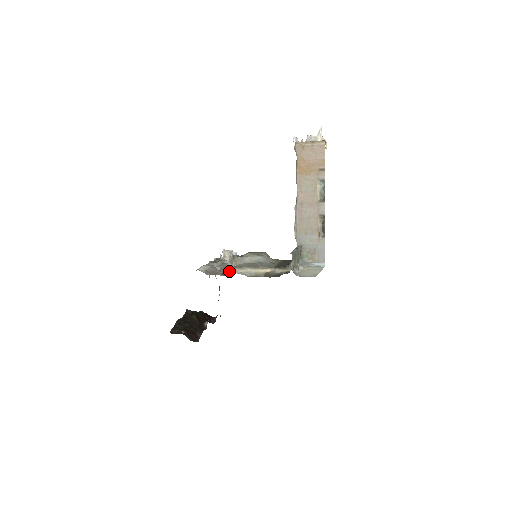
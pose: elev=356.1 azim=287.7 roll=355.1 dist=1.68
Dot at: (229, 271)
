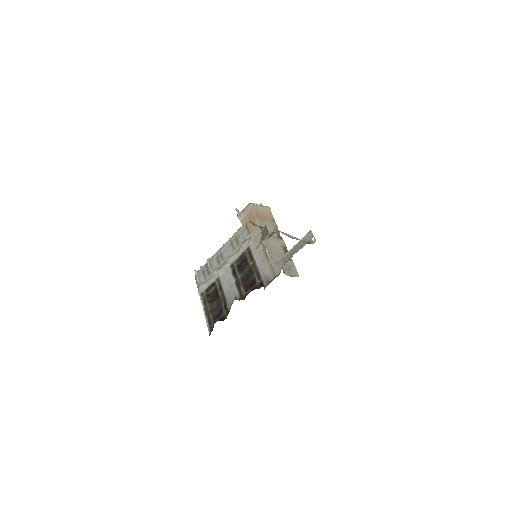
Dot at: occluded
